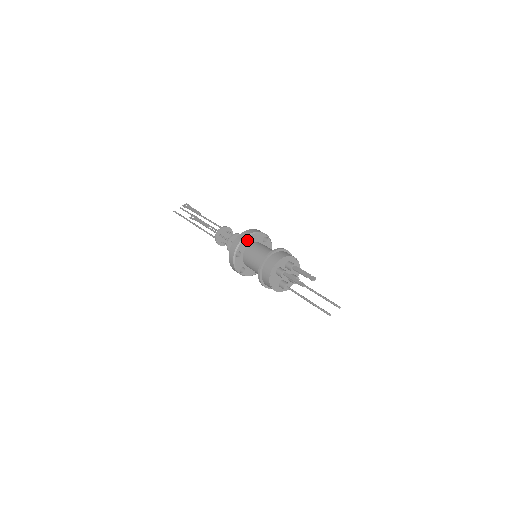
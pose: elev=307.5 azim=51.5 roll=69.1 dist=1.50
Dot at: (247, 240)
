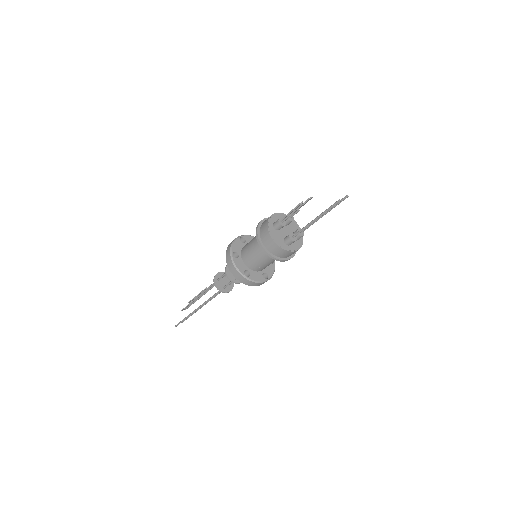
Dot at: (239, 241)
